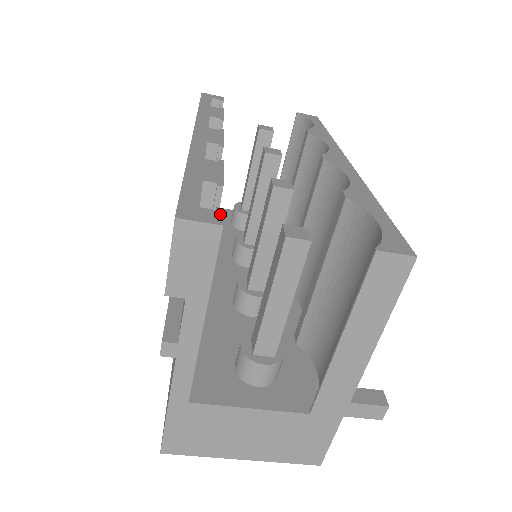
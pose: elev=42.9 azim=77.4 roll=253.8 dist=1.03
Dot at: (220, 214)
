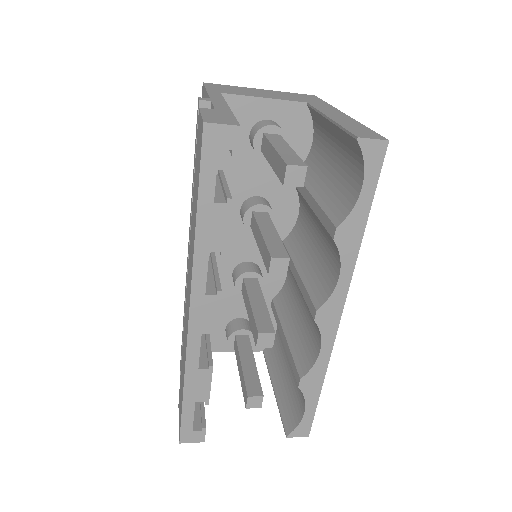
Dot at: (204, 434)
